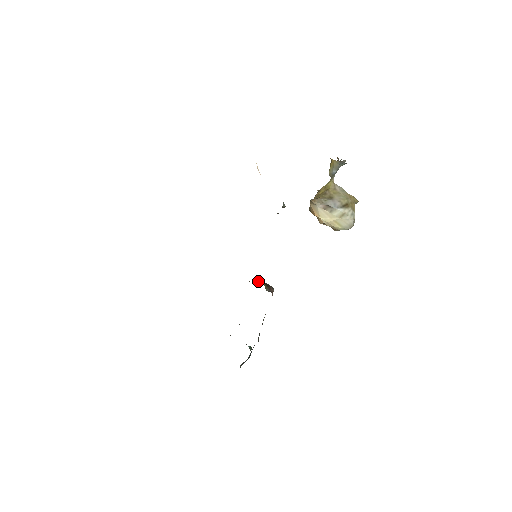
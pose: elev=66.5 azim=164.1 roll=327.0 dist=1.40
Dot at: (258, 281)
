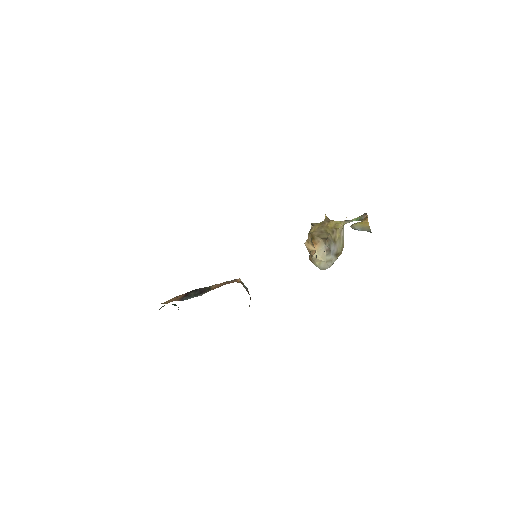
Dot at: occluded
